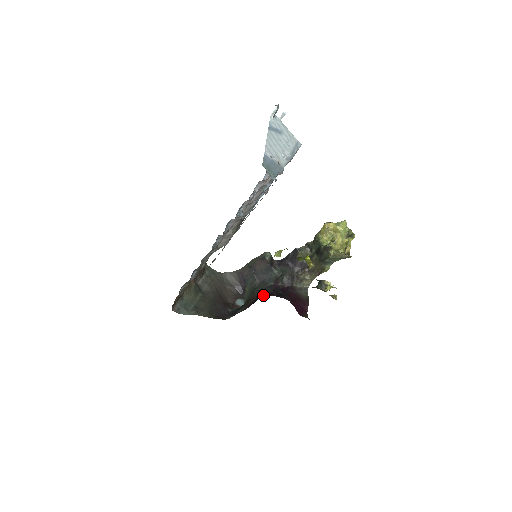
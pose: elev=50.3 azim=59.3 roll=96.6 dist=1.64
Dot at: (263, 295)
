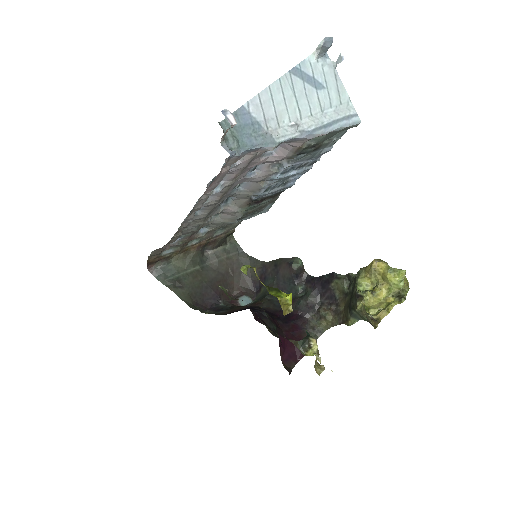
Dot at: (265, 308)
